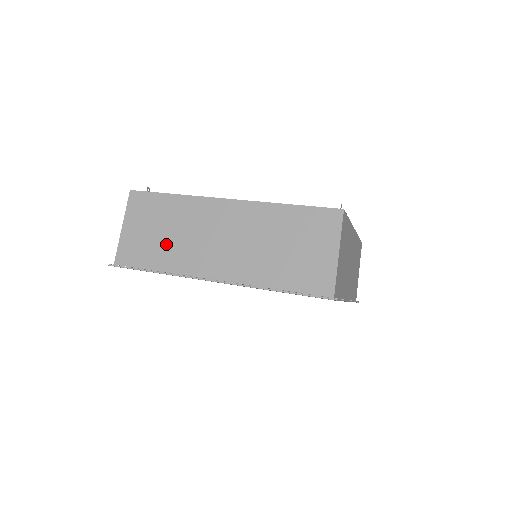
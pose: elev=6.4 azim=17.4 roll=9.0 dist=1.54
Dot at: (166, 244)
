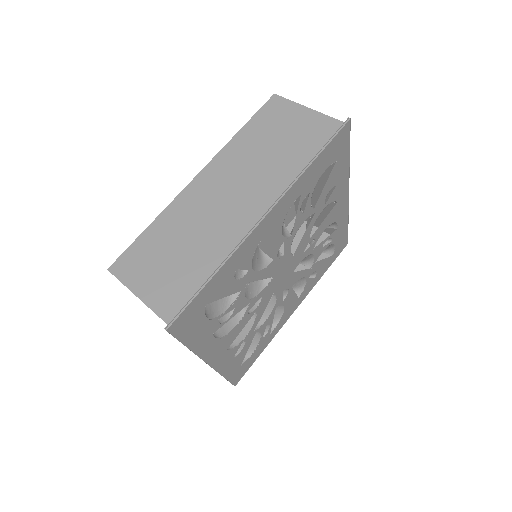
Dot at: (193, 253)
